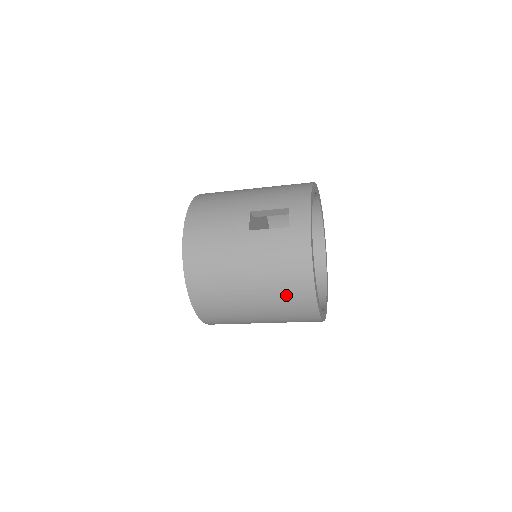
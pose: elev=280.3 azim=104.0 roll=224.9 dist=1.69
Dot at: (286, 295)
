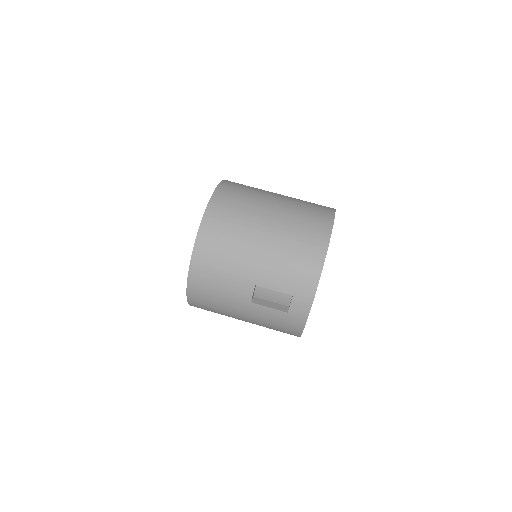
Dot at: occluded
